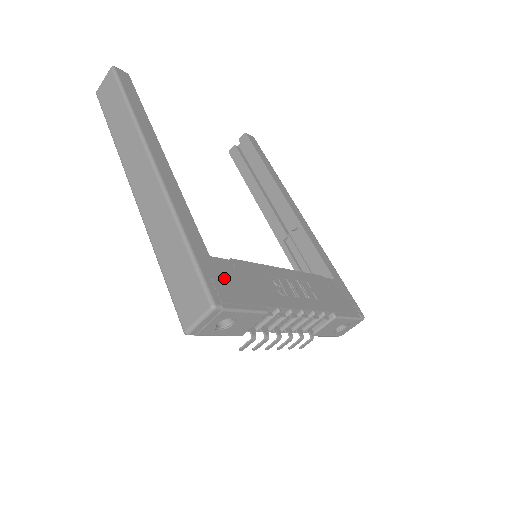
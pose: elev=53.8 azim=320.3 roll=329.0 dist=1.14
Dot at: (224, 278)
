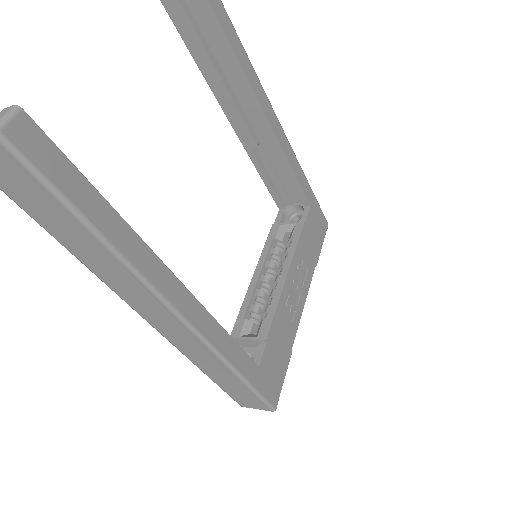
Dot at: (271, 373)
